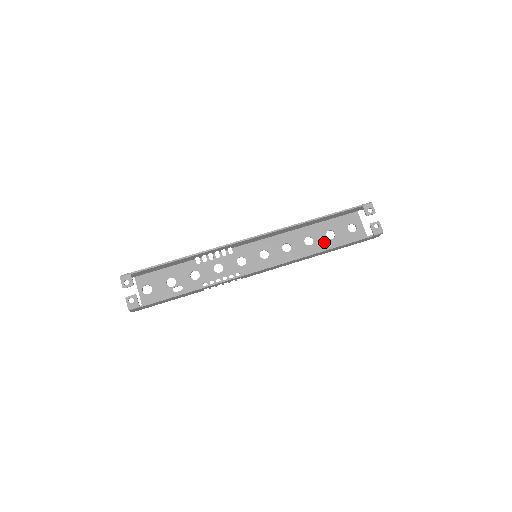
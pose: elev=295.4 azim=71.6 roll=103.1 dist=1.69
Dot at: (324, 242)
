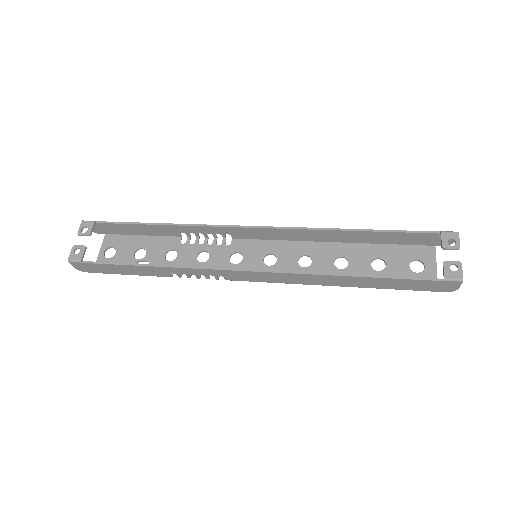
Dot at: (364, 271)
